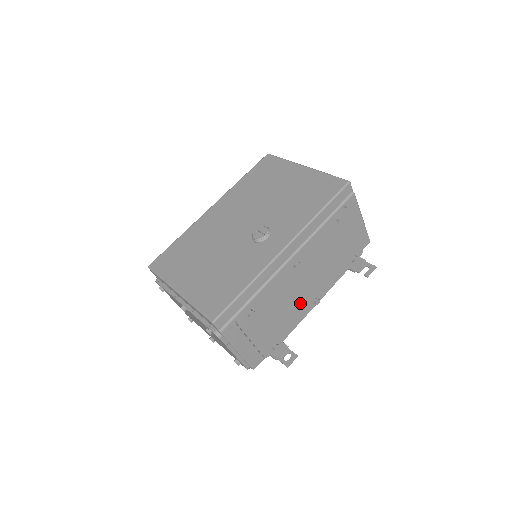
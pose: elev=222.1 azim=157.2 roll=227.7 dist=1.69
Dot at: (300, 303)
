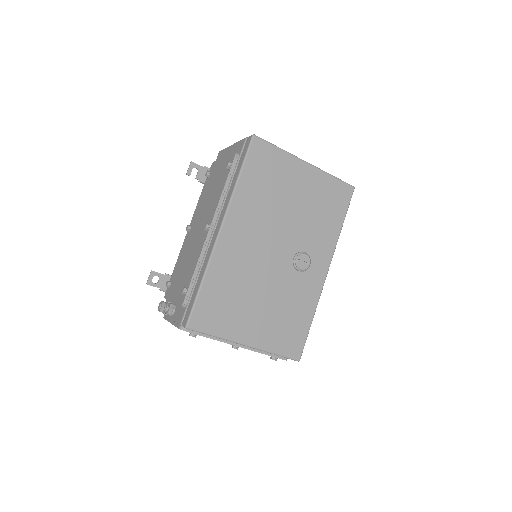
Dot at: occluded
